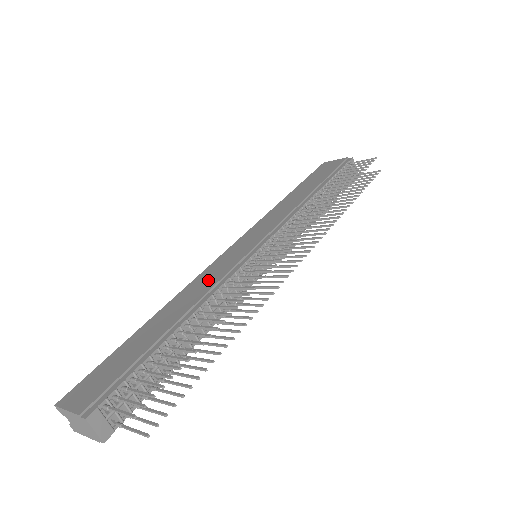
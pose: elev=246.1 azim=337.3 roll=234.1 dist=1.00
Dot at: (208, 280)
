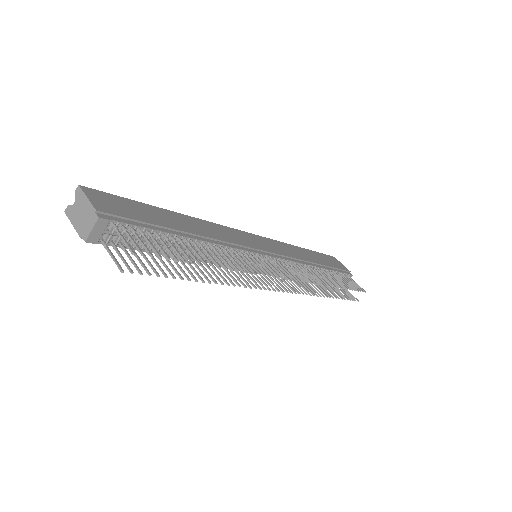
Dot at: (224, 234)
